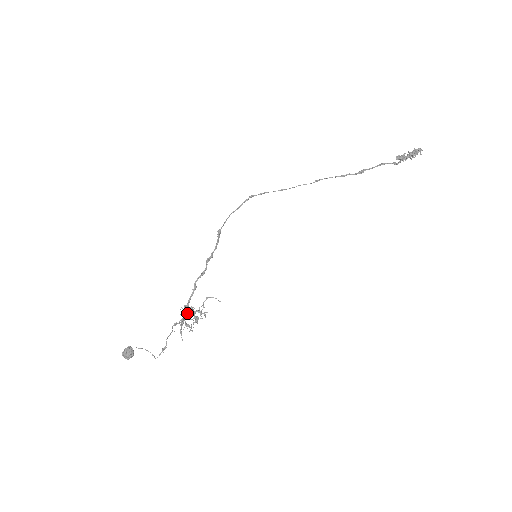
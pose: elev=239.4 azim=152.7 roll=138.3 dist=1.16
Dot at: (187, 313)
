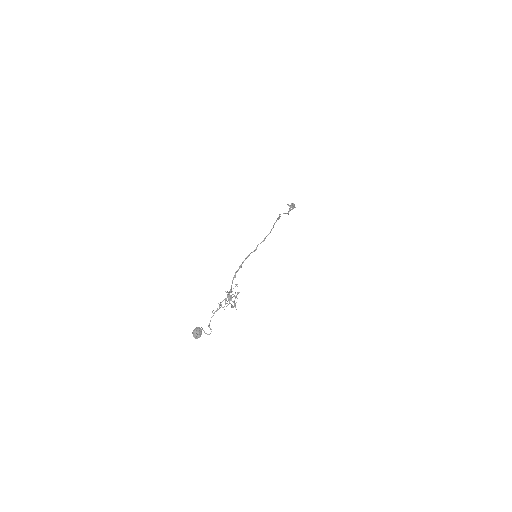
Dot at: (231, 297)
